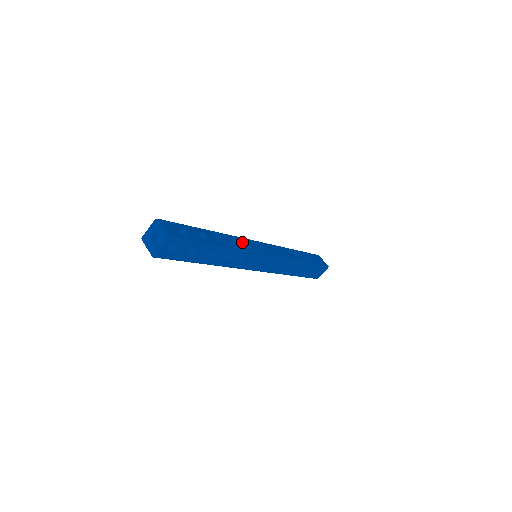
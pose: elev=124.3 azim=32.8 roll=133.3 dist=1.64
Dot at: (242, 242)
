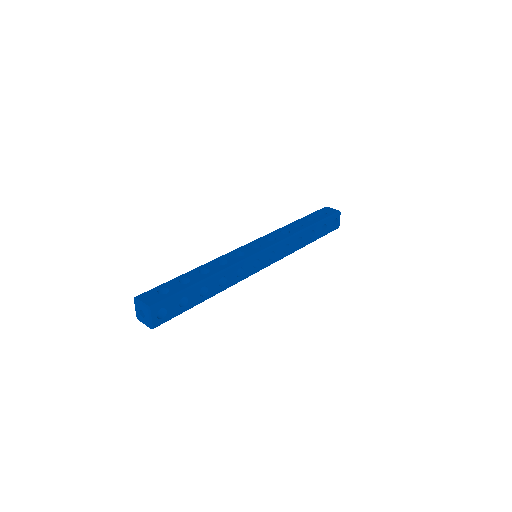
Dot at: (231, 257)
